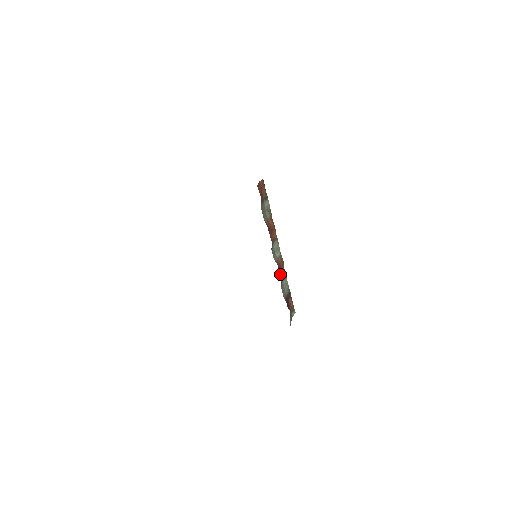
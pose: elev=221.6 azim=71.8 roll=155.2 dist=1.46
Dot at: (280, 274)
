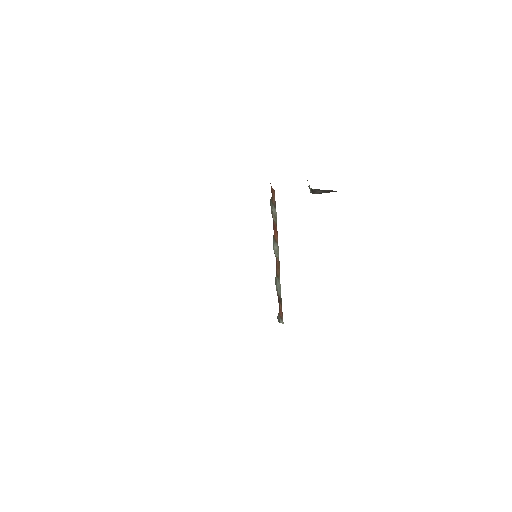
Dot at: (276, 268)
